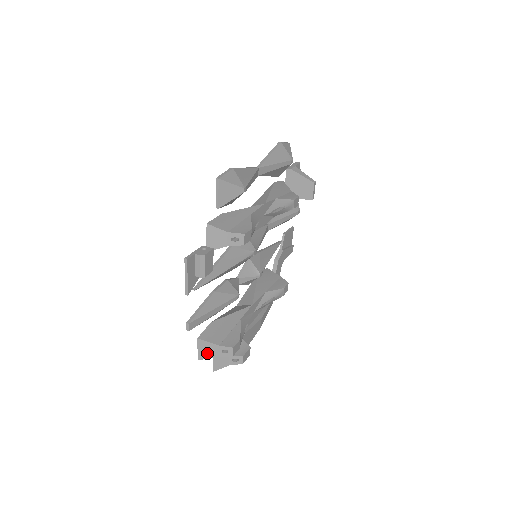
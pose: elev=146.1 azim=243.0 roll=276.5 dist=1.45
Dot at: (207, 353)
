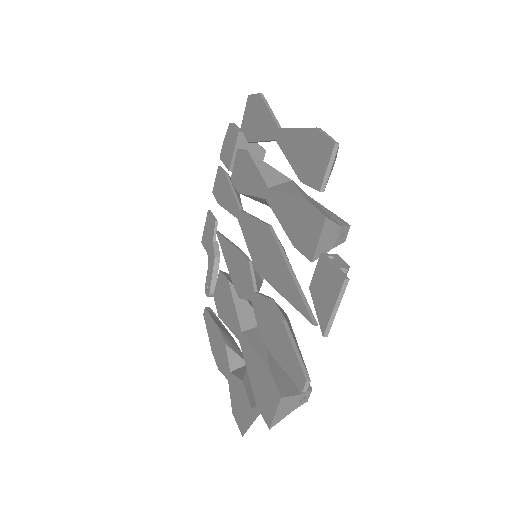
Dot at: (283, 413)
